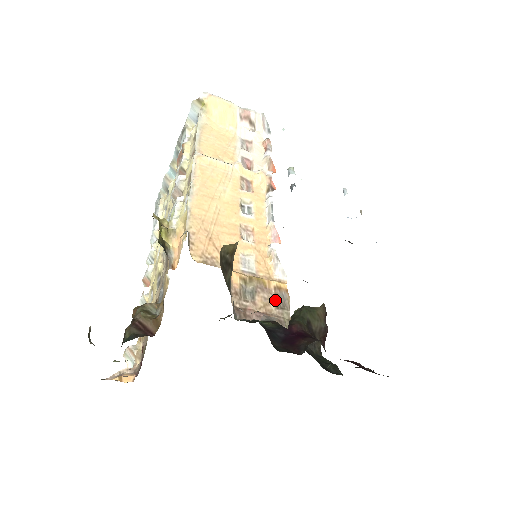
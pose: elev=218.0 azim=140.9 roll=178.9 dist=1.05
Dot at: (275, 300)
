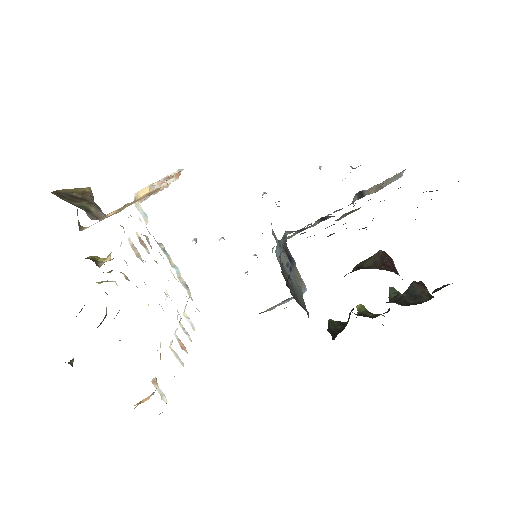
Dot at: occluded
